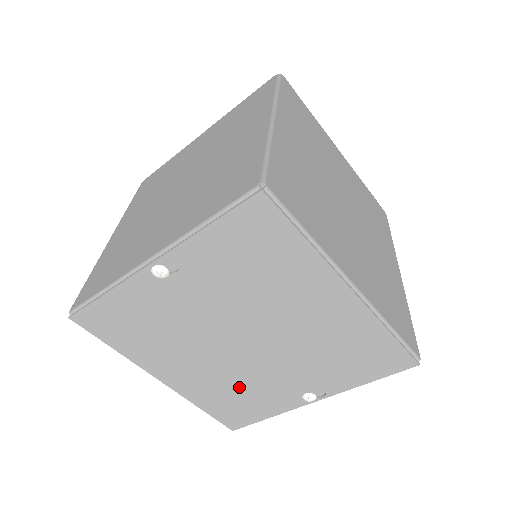
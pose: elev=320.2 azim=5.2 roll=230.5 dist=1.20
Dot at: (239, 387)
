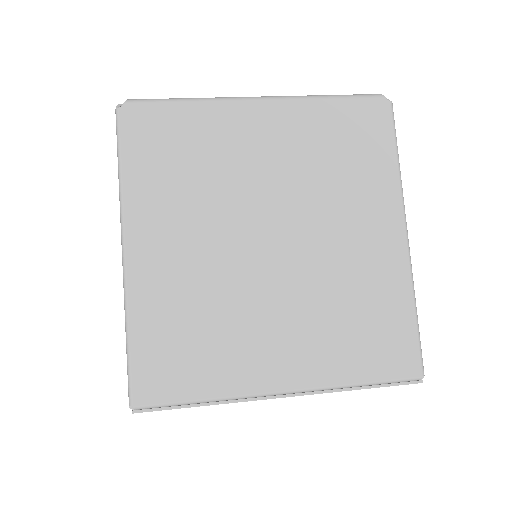
Dot at: occluded
